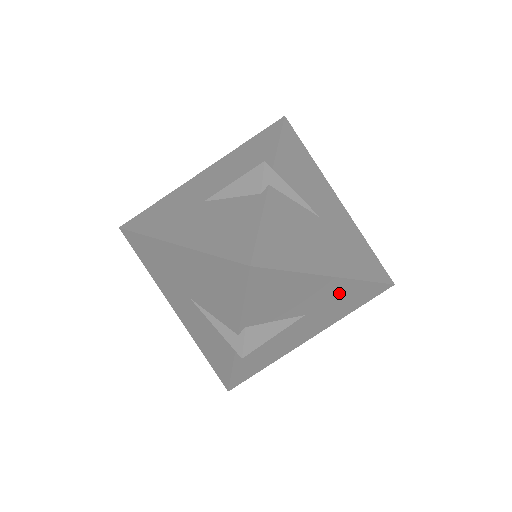
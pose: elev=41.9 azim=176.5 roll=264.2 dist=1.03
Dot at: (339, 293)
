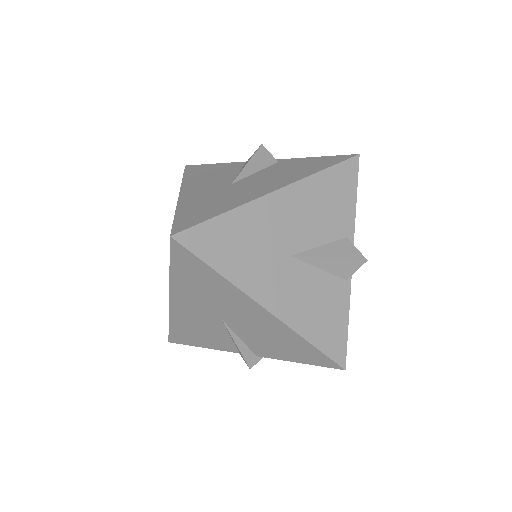
Dot at: occluded
